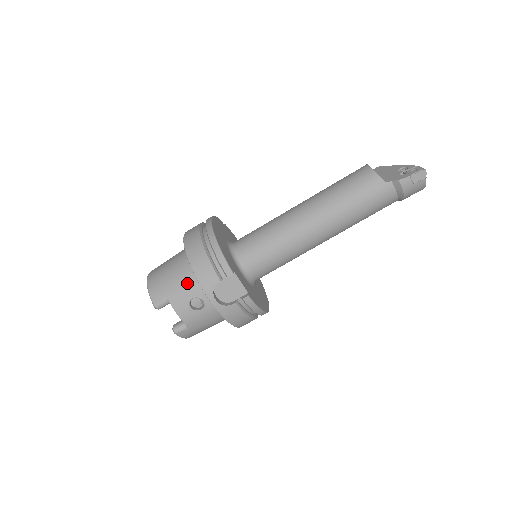
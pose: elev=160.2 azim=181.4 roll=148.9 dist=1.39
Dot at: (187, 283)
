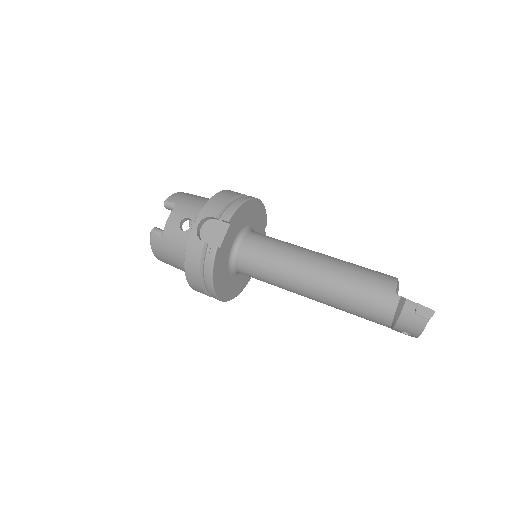
Dot at: (199, 207)
